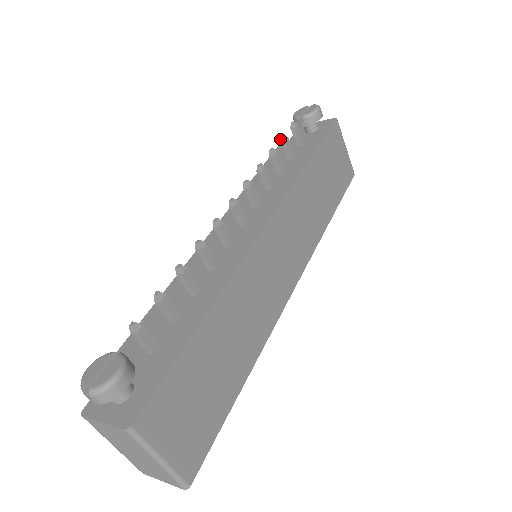
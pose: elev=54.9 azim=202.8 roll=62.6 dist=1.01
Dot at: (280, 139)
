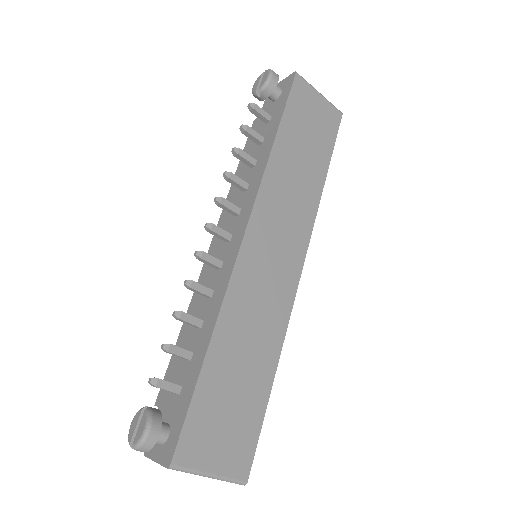
Dot at: occluded
